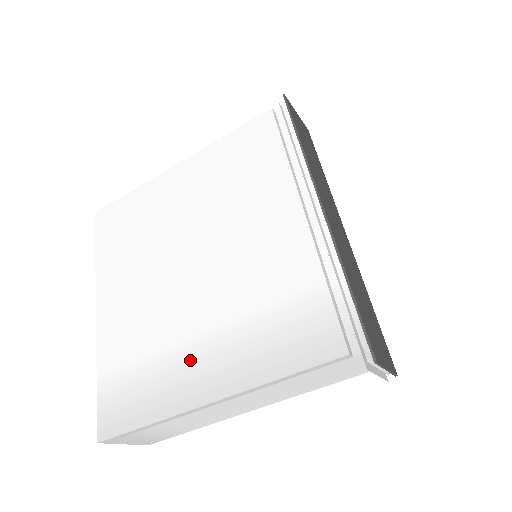
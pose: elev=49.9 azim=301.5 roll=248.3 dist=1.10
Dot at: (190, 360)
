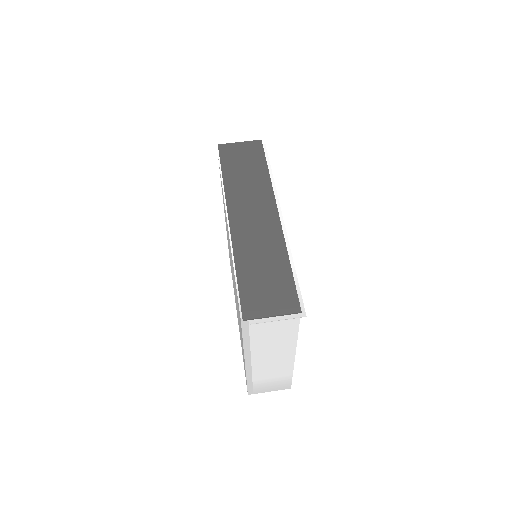
Dot at: (241, 339)
